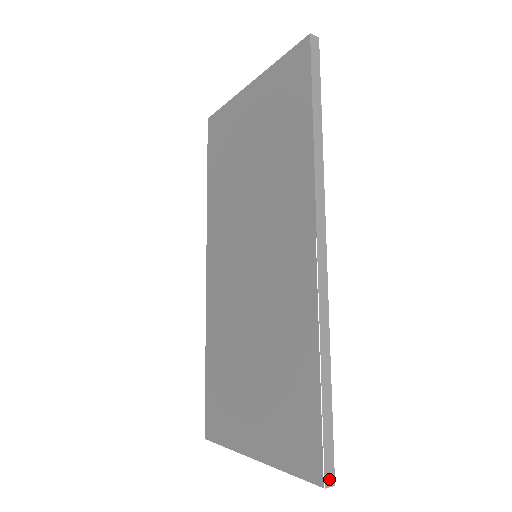
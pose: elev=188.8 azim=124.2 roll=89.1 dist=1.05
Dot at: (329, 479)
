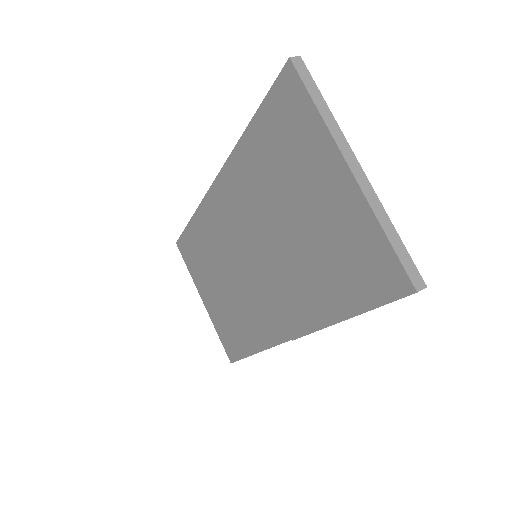
Dot at: occluded
